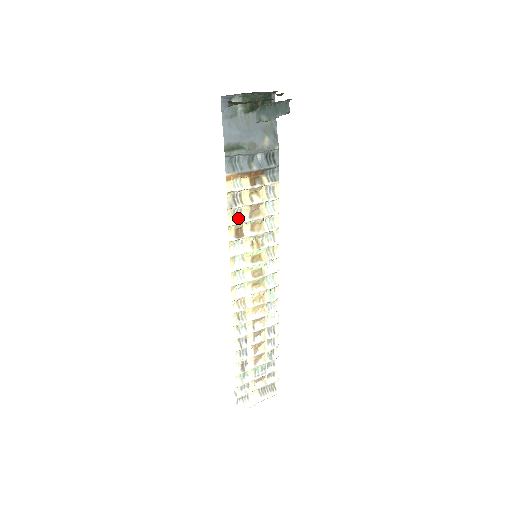
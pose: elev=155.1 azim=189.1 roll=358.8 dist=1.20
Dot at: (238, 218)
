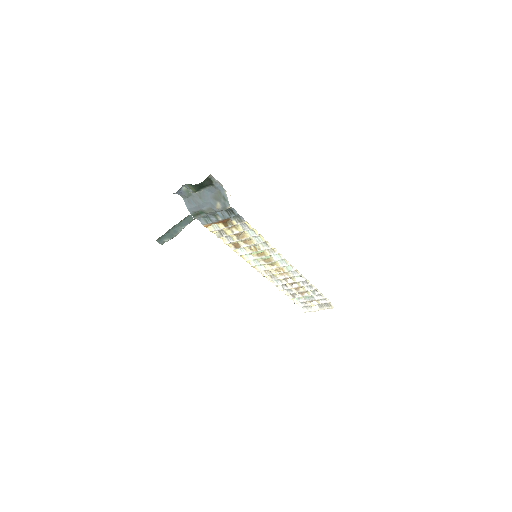
Dot at: (230, 240)
